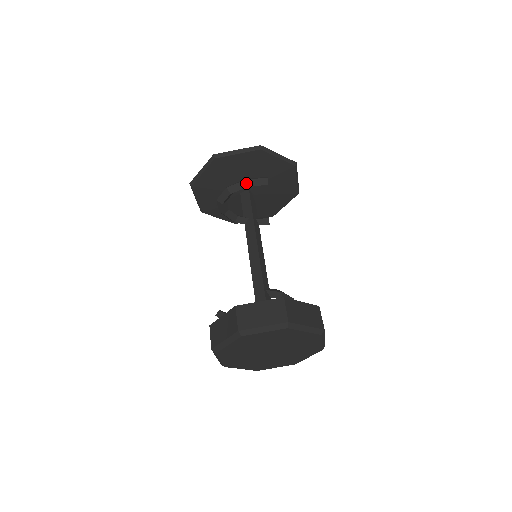
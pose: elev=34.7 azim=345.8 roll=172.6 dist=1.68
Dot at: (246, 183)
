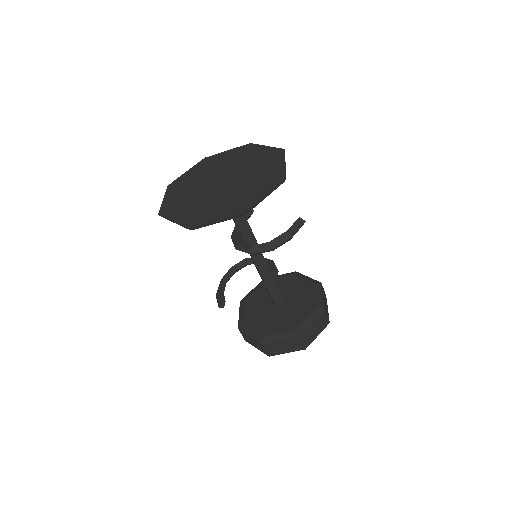
Dot at: occluded
